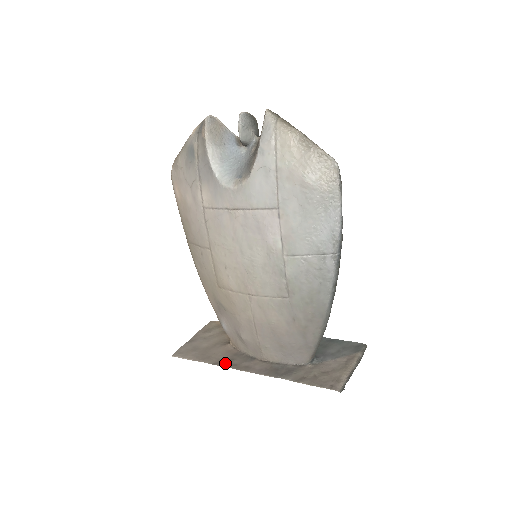
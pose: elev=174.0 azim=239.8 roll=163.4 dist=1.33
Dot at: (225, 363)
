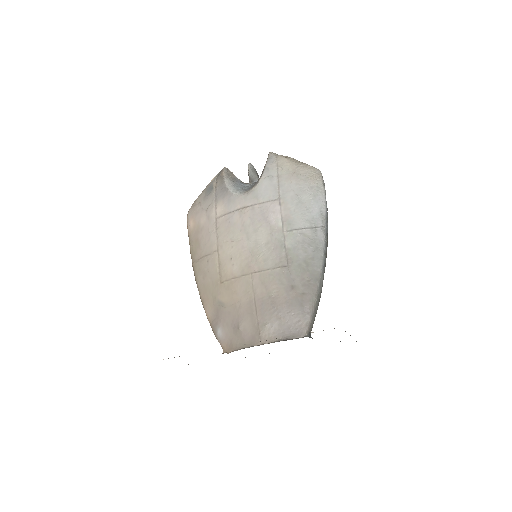
Dot at: occluded
